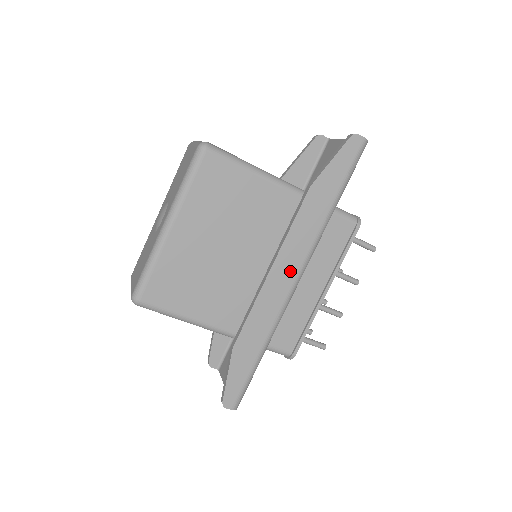
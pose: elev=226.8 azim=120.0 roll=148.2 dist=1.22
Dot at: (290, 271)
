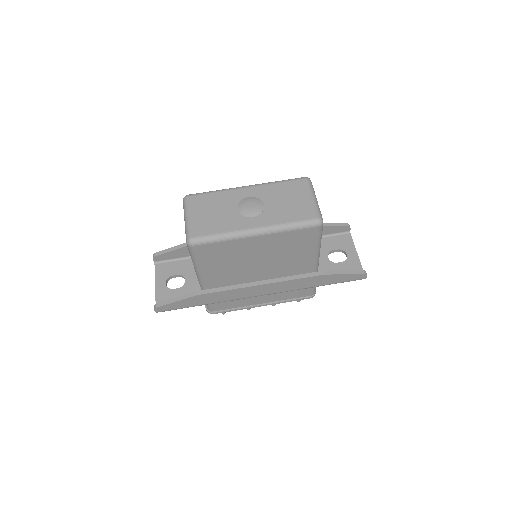
Dot at: (266, 291)
